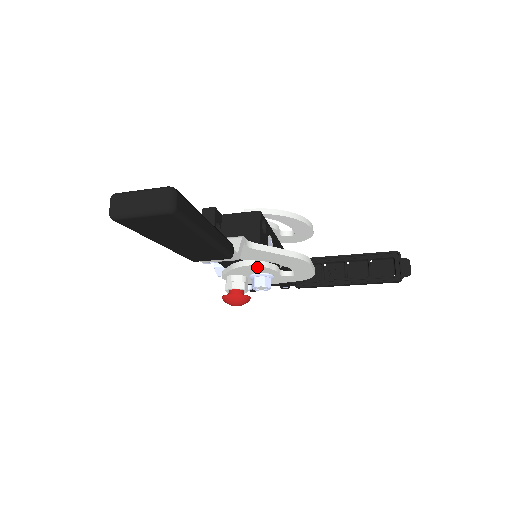
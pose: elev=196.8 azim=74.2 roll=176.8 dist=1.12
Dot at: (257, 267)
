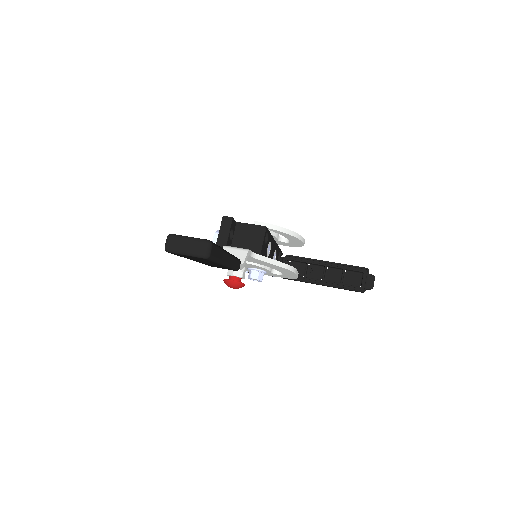
Dot at: (255, 266)
